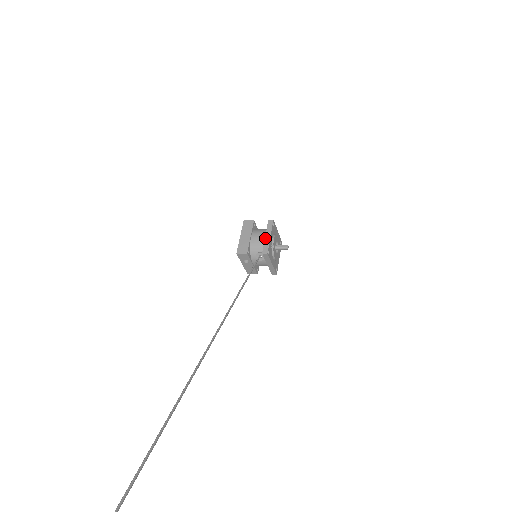
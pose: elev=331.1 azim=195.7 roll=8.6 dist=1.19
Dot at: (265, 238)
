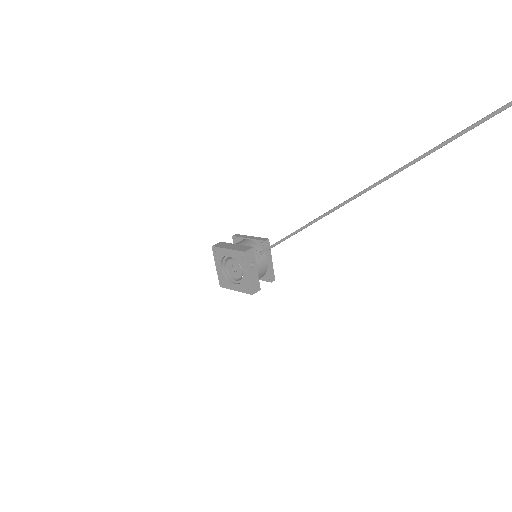
Dot at: (250, 238)
